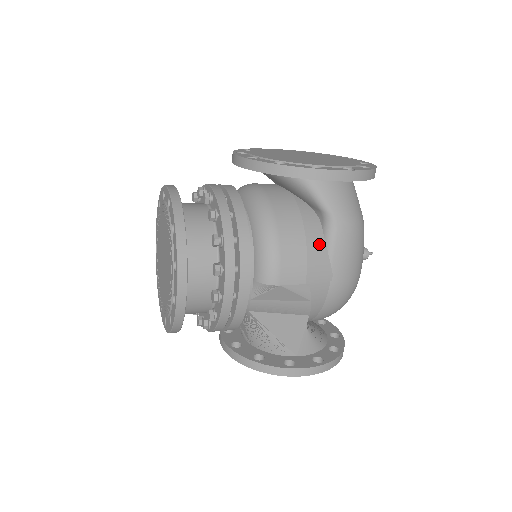
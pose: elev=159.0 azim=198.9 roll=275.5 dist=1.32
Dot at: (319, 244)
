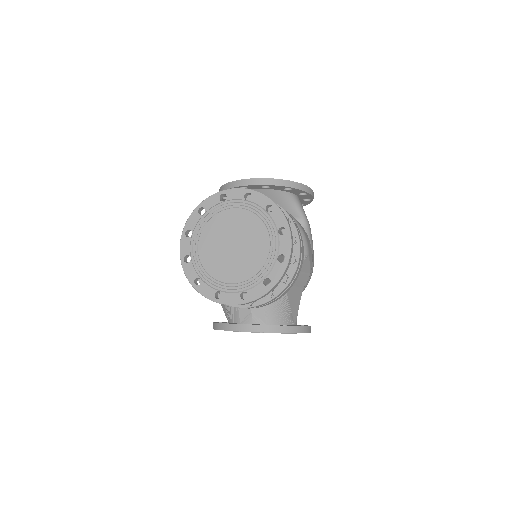
Dot at: occluded
